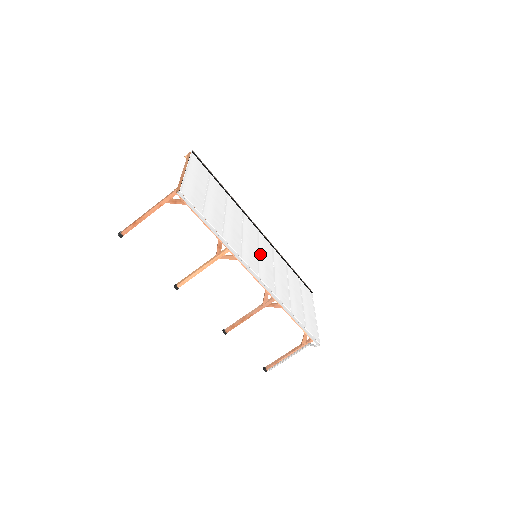
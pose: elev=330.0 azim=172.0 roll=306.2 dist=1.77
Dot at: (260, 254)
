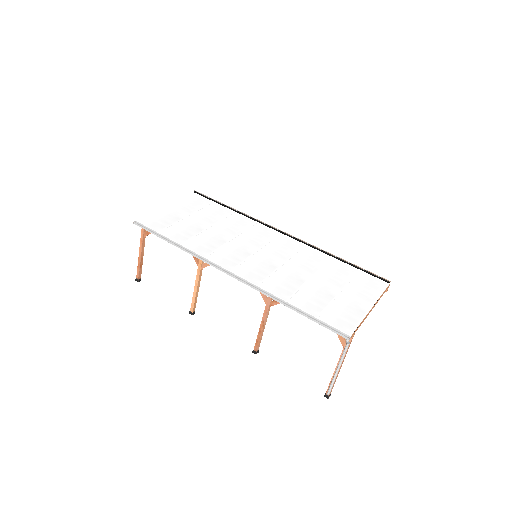
Dot at: (260, 252)
